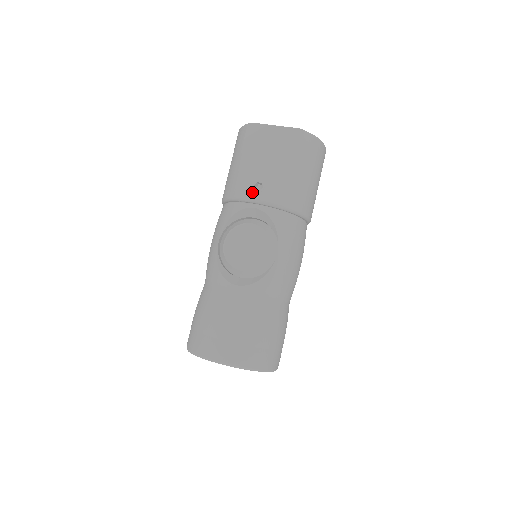
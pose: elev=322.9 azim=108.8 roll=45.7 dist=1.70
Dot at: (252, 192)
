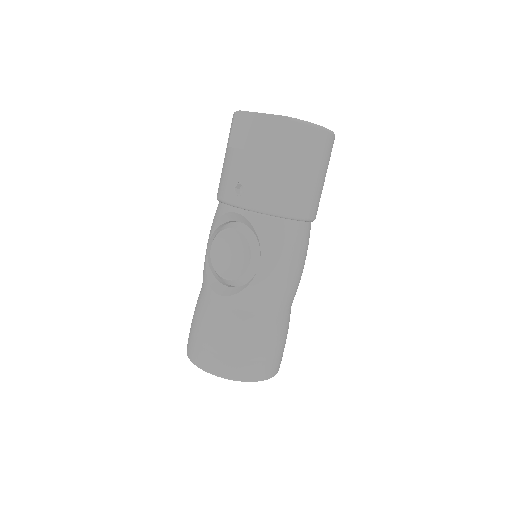
Dot at: (233, 195)
